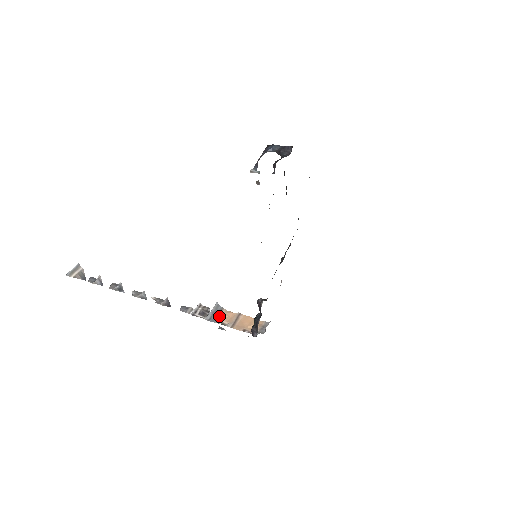
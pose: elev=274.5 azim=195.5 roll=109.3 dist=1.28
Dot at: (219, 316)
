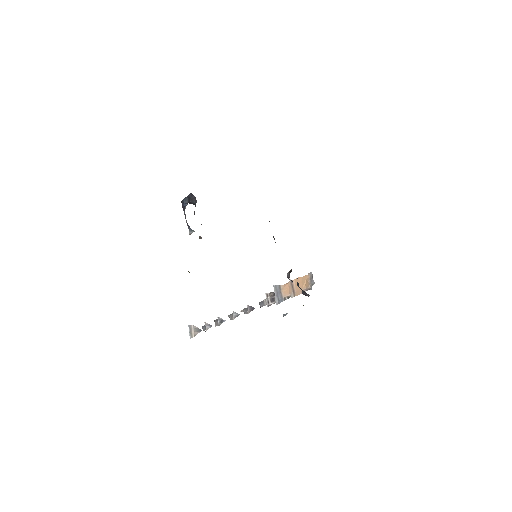
Dot at: (282, 294)
